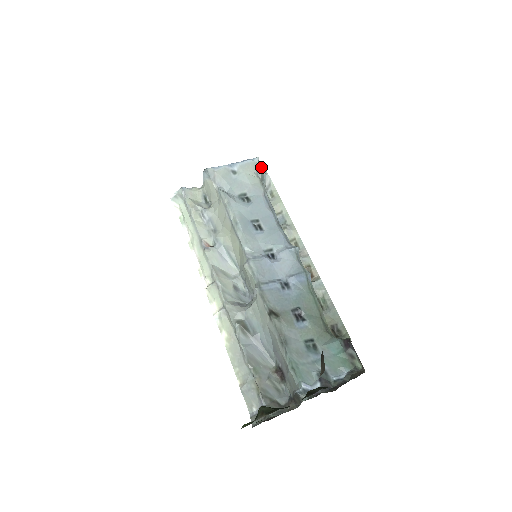
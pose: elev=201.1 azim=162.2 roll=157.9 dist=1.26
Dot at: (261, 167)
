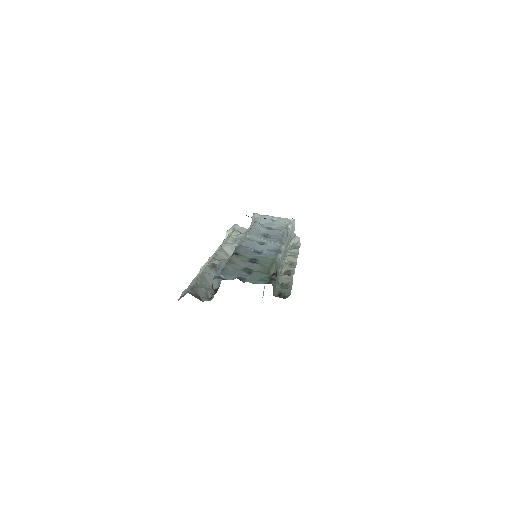
Dot at: occluded
